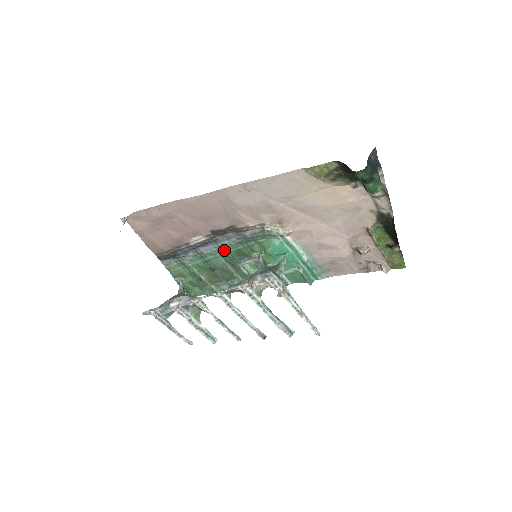
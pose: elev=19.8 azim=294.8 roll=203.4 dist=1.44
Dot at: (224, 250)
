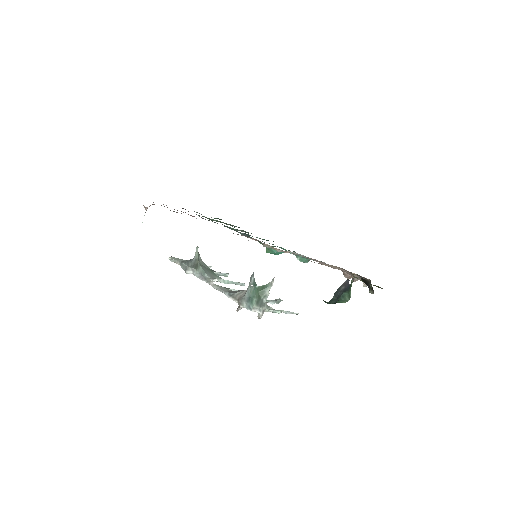
Dot at: occluded
